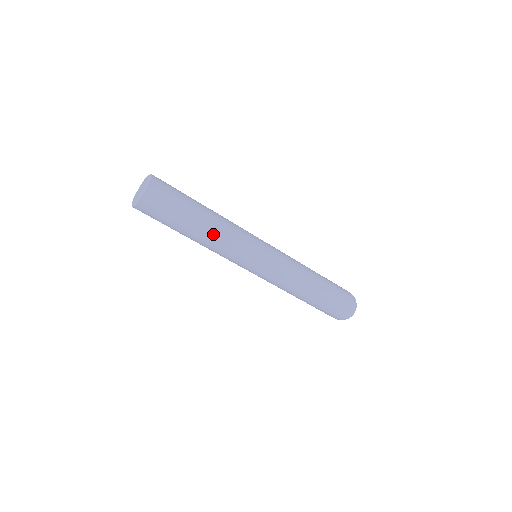
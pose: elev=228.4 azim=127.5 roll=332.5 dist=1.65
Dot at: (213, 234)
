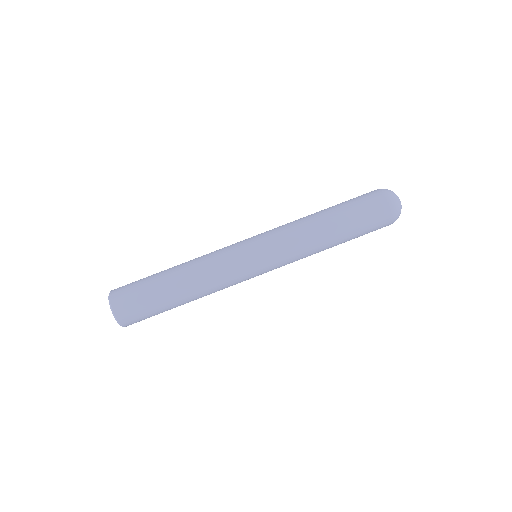
Dot at: (189, 261)
